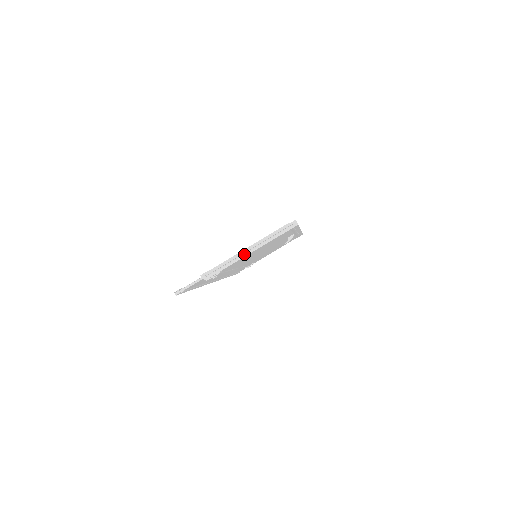
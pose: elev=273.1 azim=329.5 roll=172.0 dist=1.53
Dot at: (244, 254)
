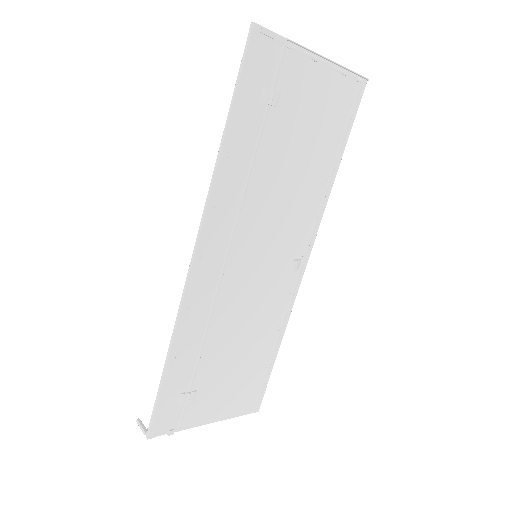
Dot at: (325, 58)
